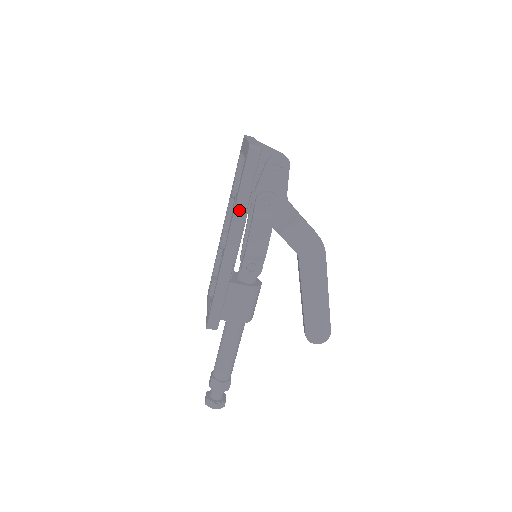
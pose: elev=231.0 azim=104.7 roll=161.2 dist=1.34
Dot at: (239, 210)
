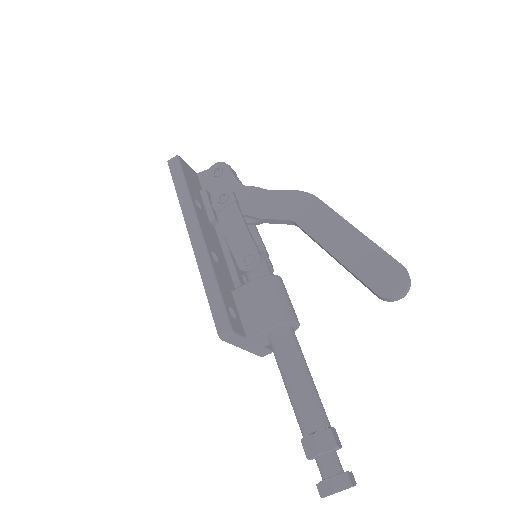
Dot at: (185, 204)
